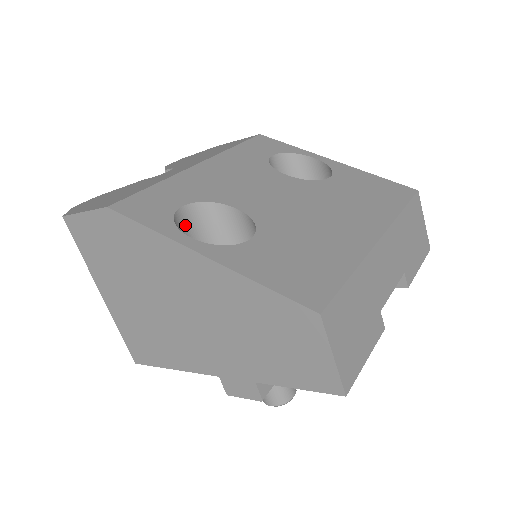
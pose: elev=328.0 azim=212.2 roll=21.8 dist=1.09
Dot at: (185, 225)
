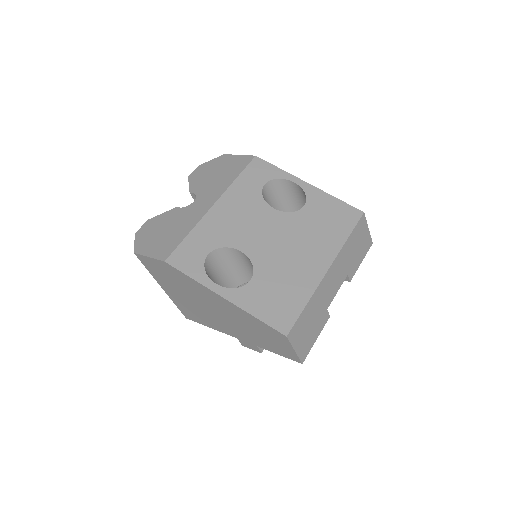
Dot at: (211, 264)
